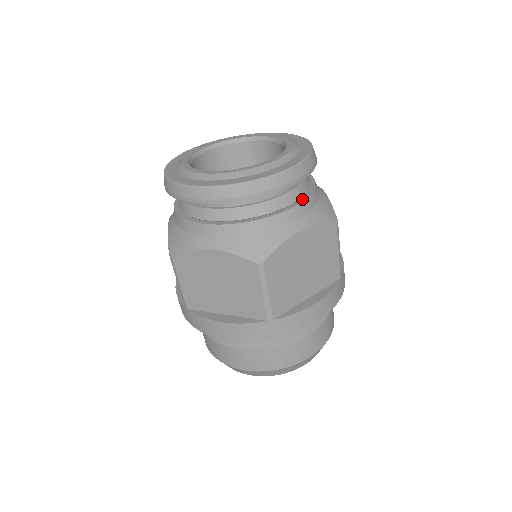
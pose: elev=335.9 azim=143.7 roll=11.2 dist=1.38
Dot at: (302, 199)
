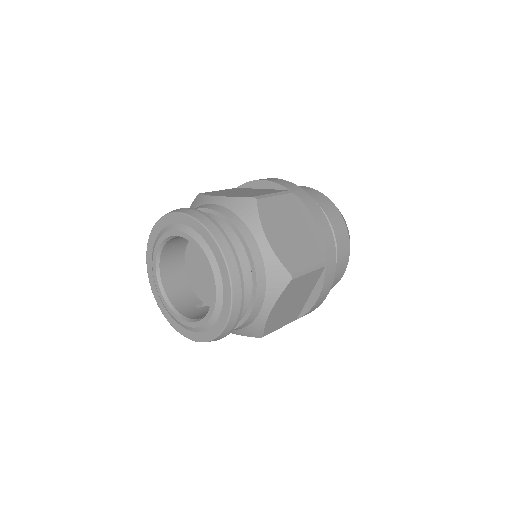
Dot at: (253, 295)
